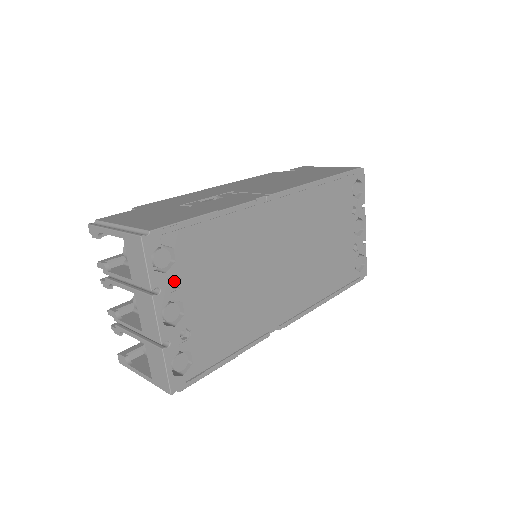
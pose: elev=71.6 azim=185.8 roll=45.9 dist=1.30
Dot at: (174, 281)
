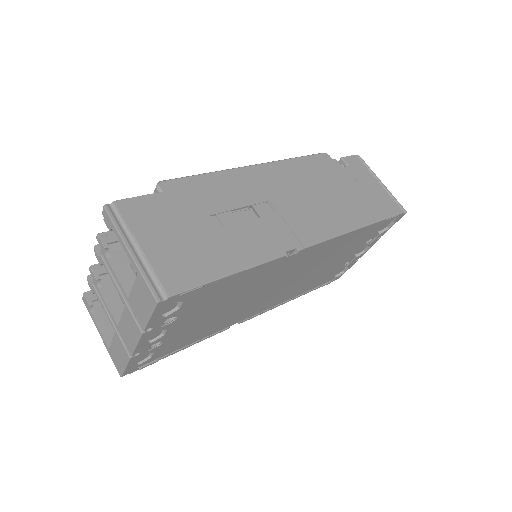
Dot at: occluded
